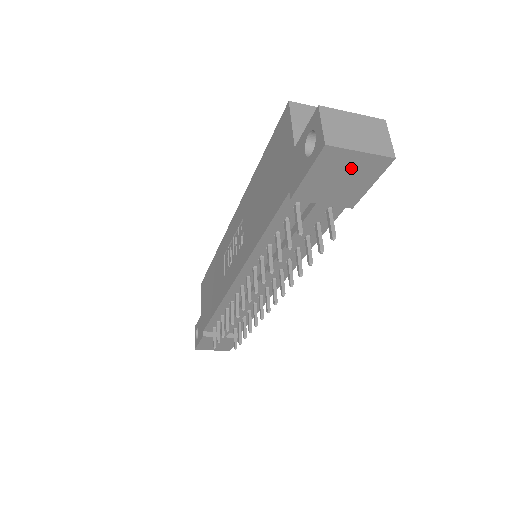
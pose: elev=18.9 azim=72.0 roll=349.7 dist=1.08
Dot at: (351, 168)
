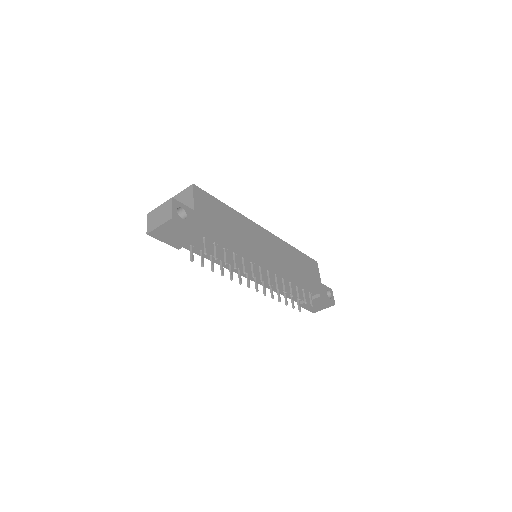
Dot at: (169, 231)
